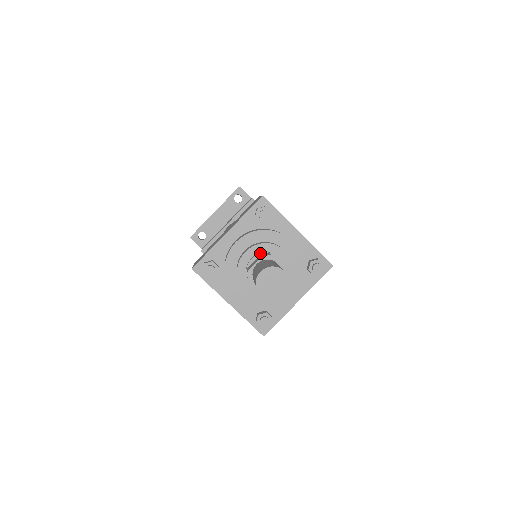
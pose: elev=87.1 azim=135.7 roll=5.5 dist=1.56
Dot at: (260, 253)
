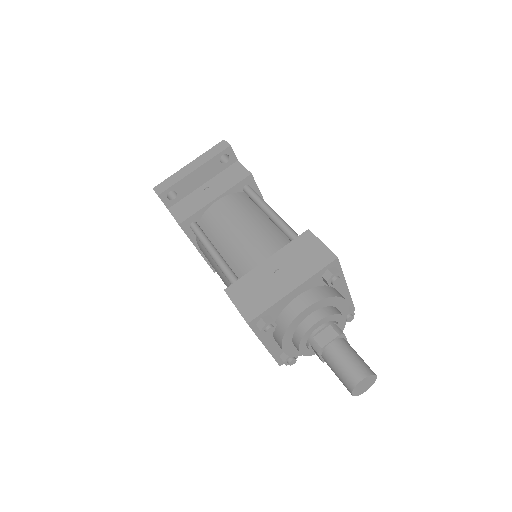
Dot at: (329, 325)
